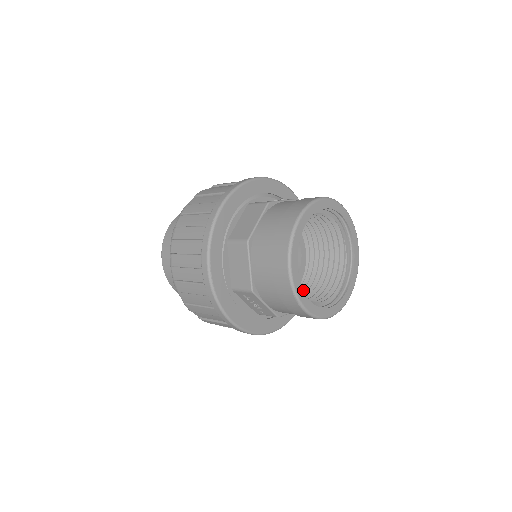
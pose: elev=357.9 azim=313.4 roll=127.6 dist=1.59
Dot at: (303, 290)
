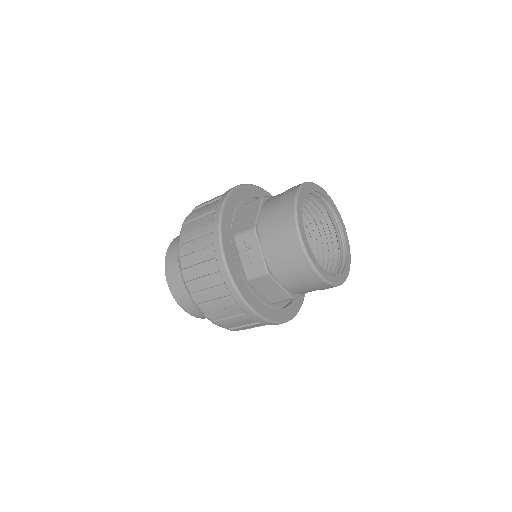
Dot at: occluded
